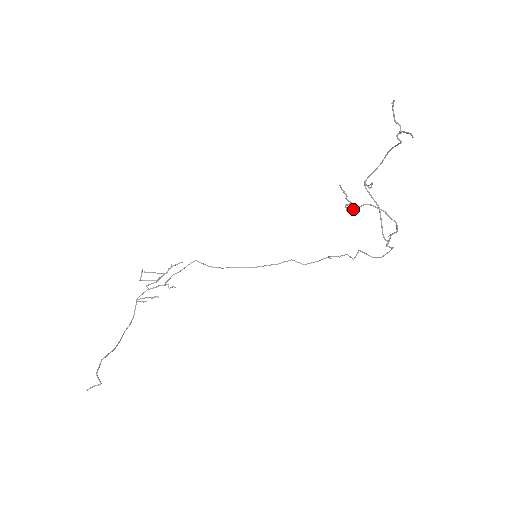
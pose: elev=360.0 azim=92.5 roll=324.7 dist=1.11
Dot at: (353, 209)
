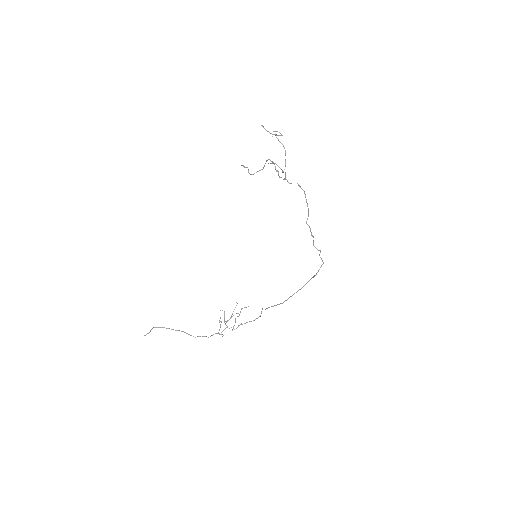
Dot at: occluded
